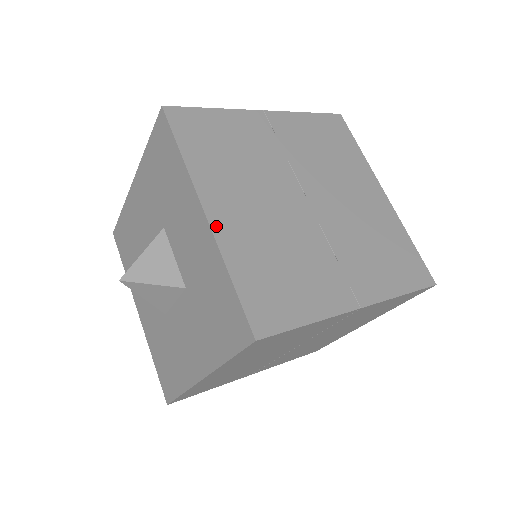
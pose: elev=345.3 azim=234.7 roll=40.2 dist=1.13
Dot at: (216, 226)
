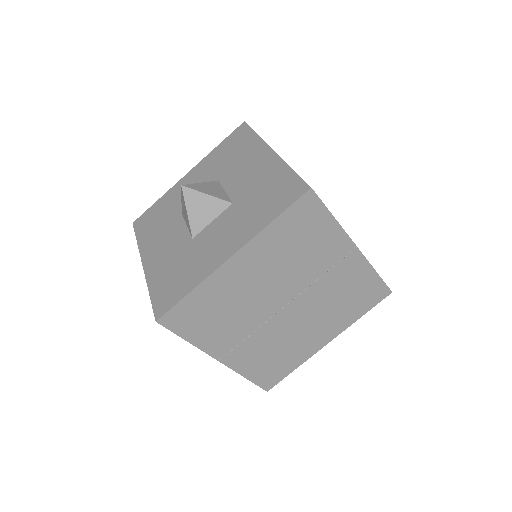
Dot at: occluded
